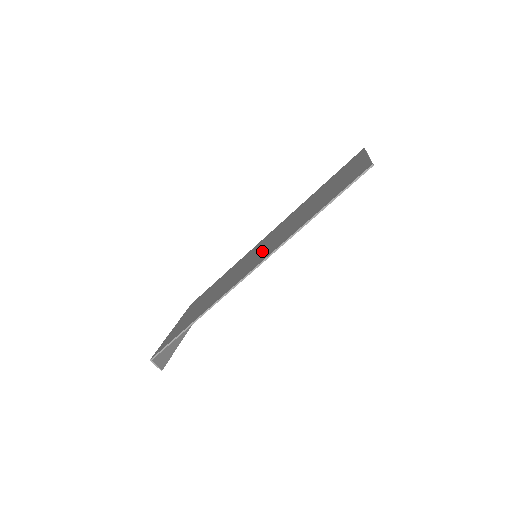
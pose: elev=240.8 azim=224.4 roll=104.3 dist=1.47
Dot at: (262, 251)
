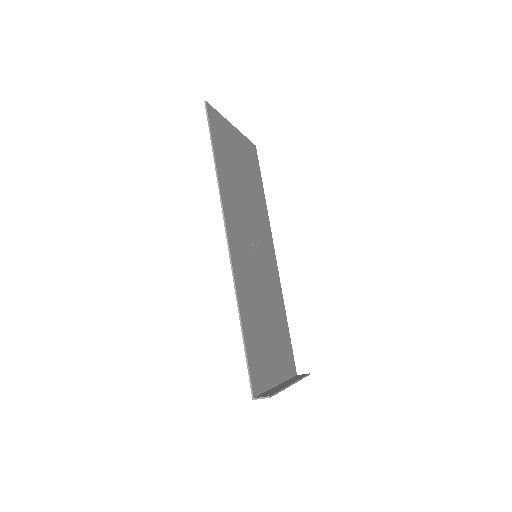
Dot at: (246, 241)
